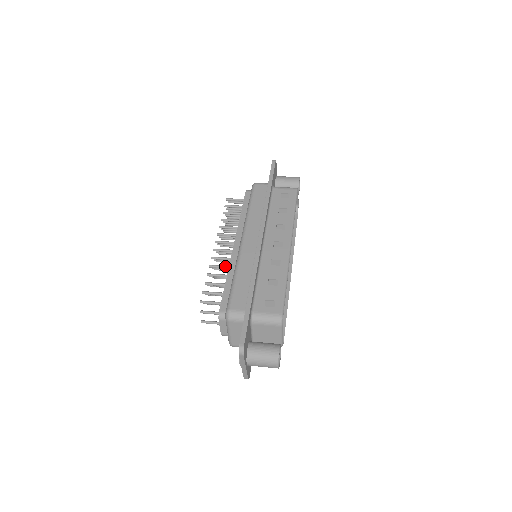
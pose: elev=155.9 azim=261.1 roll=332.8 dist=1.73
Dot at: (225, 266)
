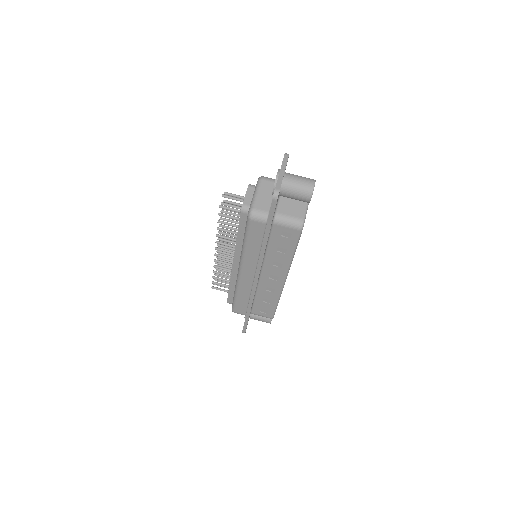
Dot at: occluded
